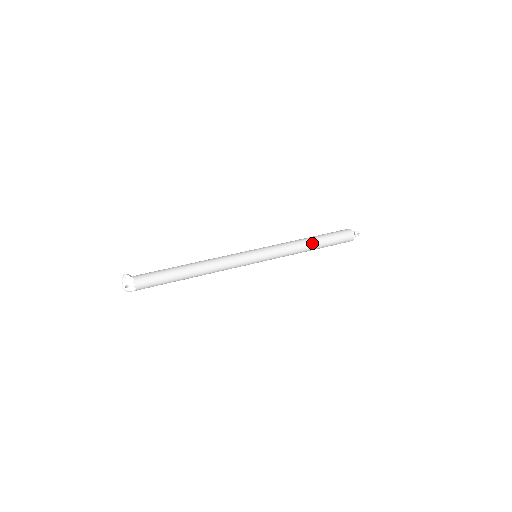
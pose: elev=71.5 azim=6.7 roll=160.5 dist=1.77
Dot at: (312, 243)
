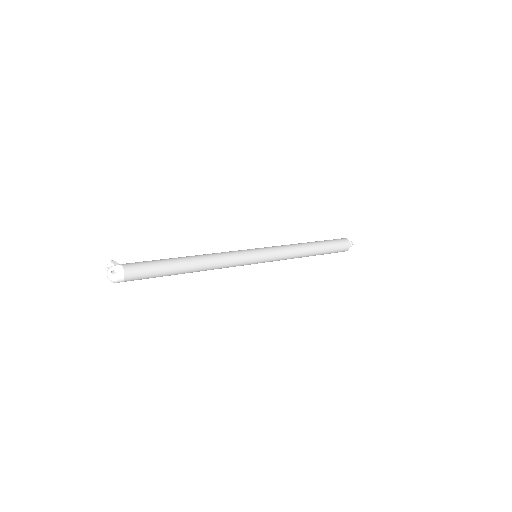
Dot at: (311, 244)
